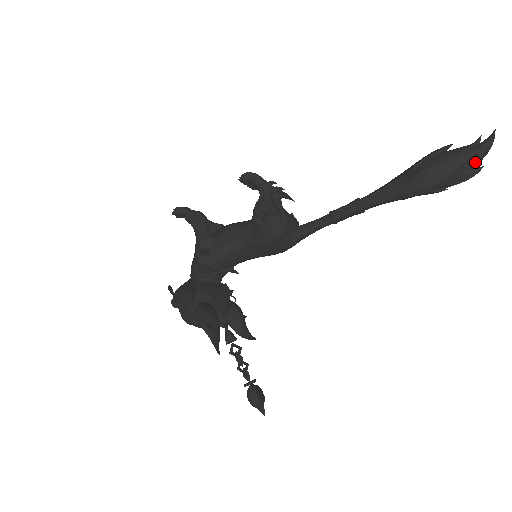
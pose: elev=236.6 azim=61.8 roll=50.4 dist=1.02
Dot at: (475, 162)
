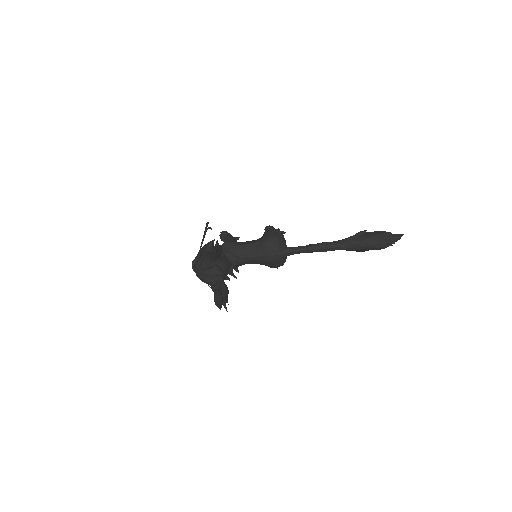
Dot at: (390, 238)
